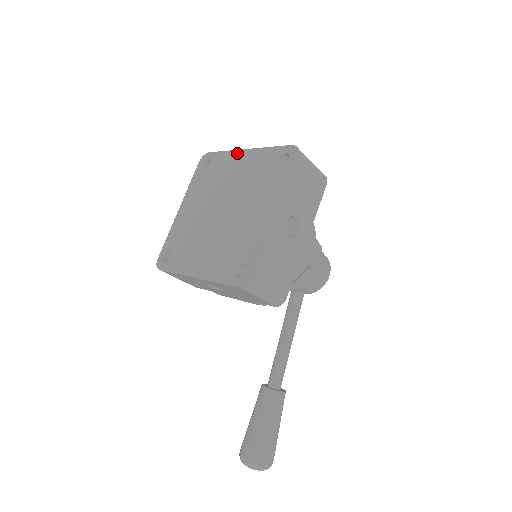
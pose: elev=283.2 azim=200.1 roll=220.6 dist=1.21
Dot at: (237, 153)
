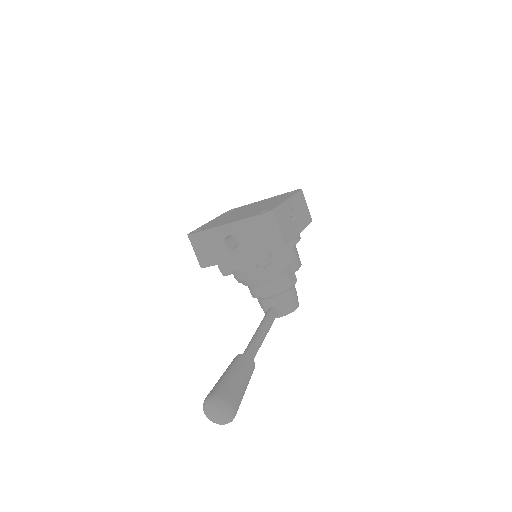
Dot at: occluded
